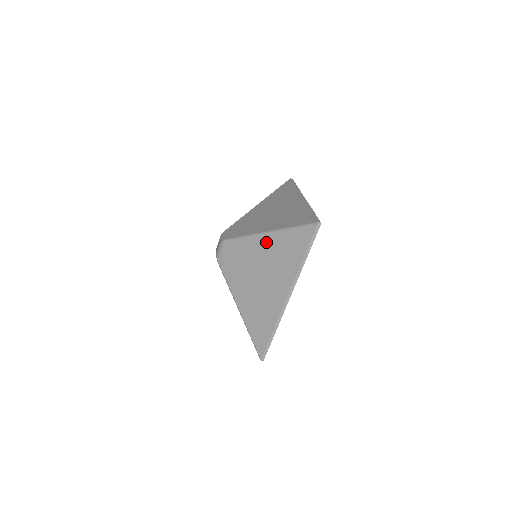
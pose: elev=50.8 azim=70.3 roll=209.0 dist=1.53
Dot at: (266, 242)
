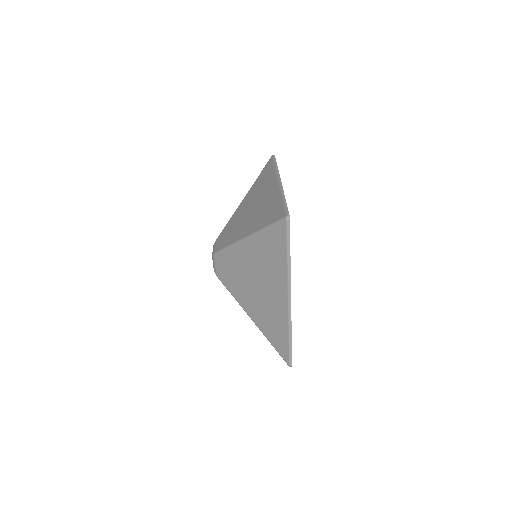
Dot at: (248, 248)
